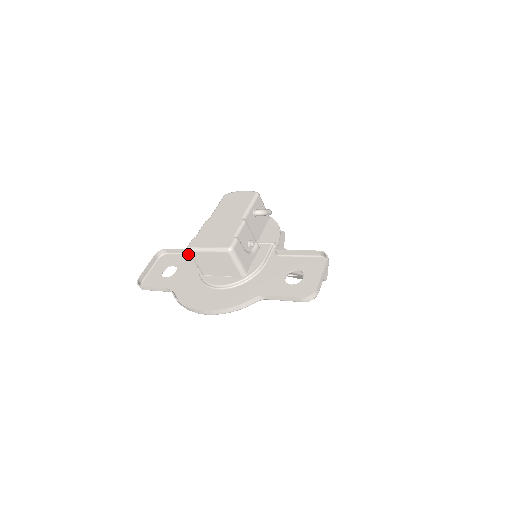
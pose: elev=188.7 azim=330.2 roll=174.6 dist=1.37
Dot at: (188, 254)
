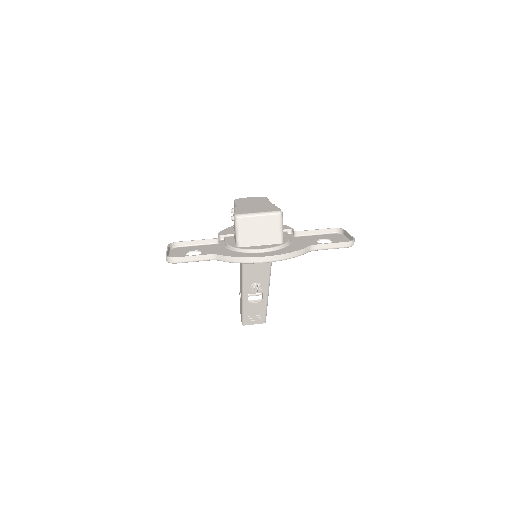
Dot at: (204, 245)
